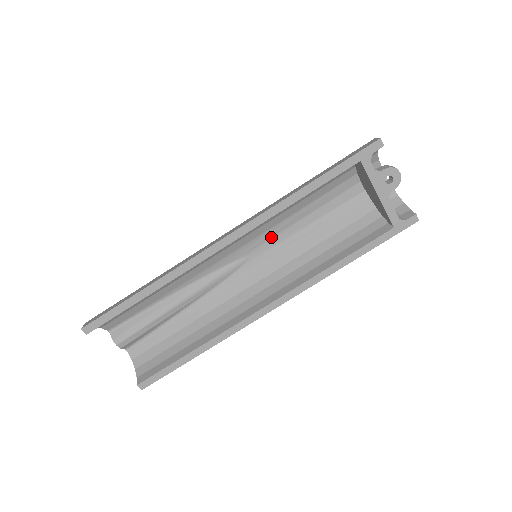
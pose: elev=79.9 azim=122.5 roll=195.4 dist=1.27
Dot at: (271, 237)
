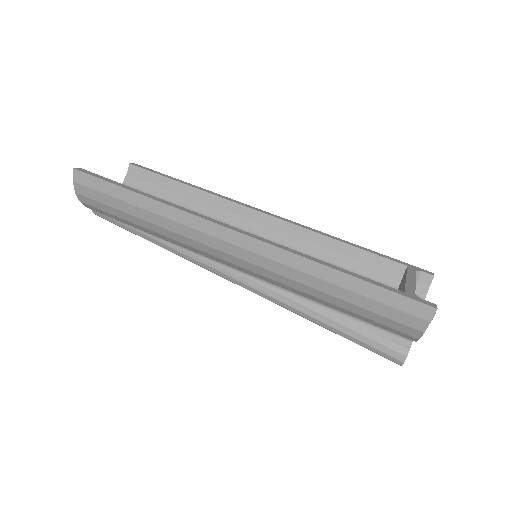
Dot at: occluded
